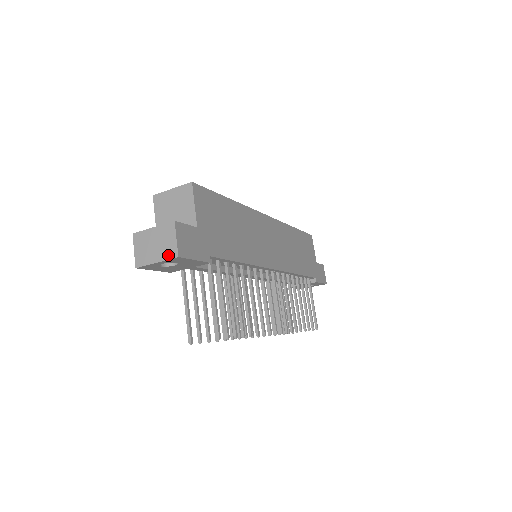
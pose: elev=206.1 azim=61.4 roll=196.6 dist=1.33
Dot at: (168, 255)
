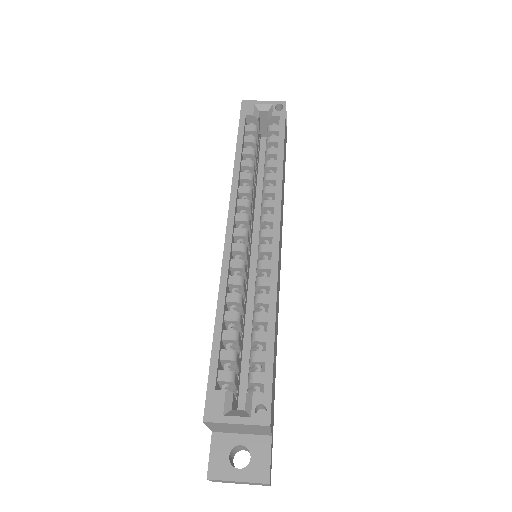
Dot at: occluded
